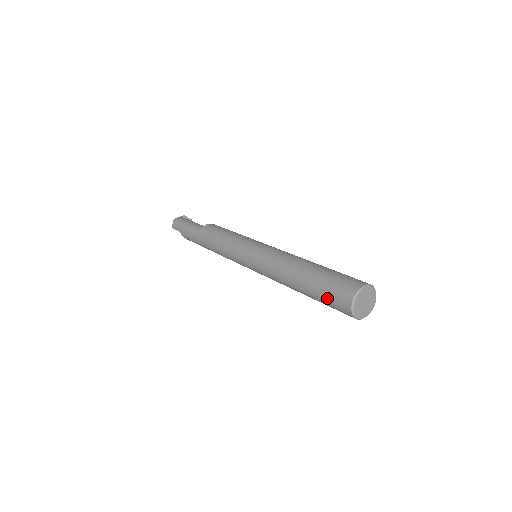
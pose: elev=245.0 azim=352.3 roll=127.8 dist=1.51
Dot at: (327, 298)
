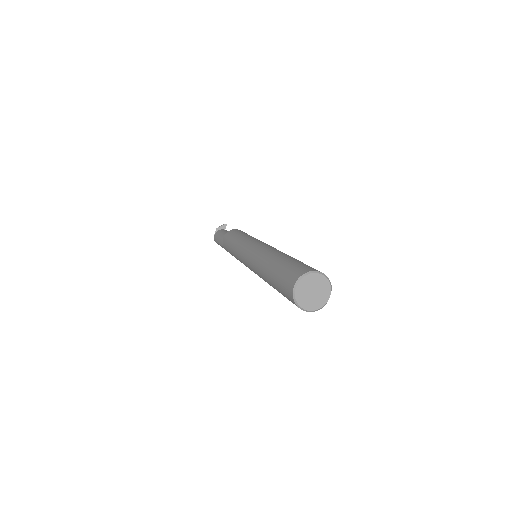
Dot at: occluded
